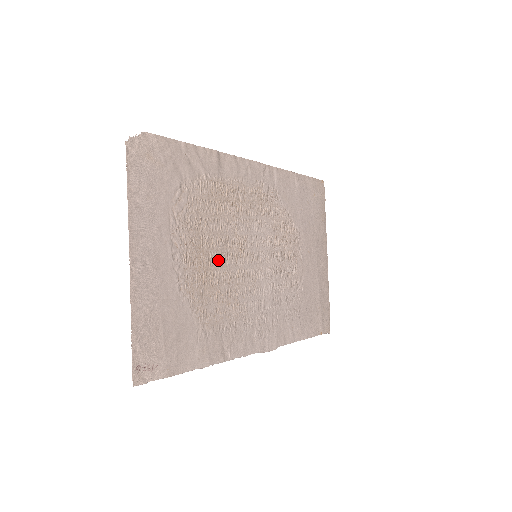
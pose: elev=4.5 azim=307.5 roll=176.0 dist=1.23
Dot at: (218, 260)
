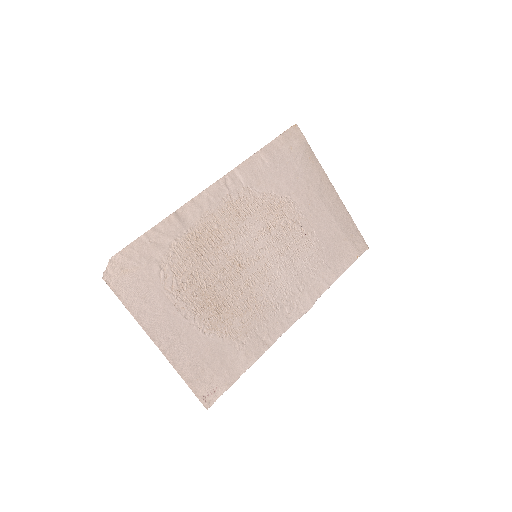
Dot at: (223, 289)
